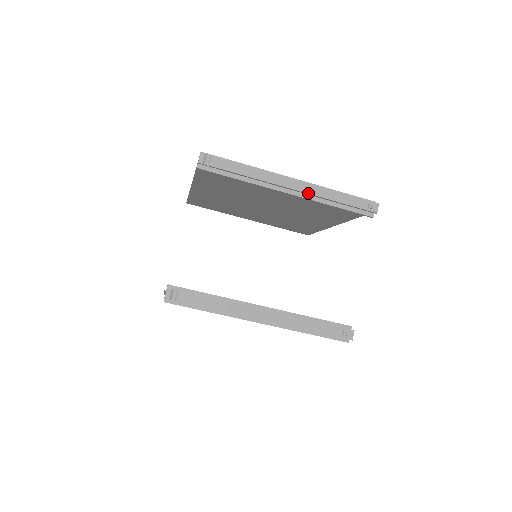
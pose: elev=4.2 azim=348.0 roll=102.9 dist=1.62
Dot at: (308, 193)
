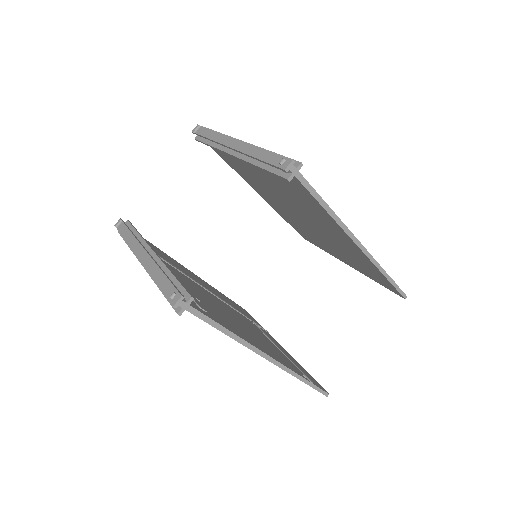
Dot at: (239, 150)
